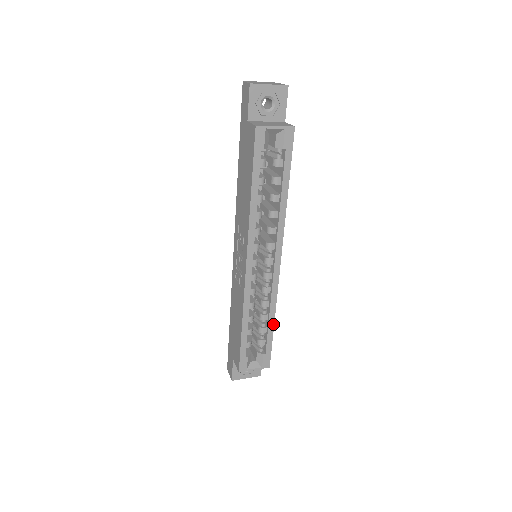
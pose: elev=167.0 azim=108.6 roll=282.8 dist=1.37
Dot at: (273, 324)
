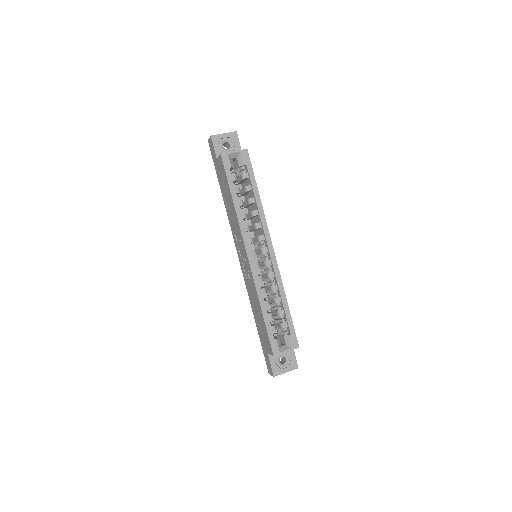
Dot at: (287, 304)
